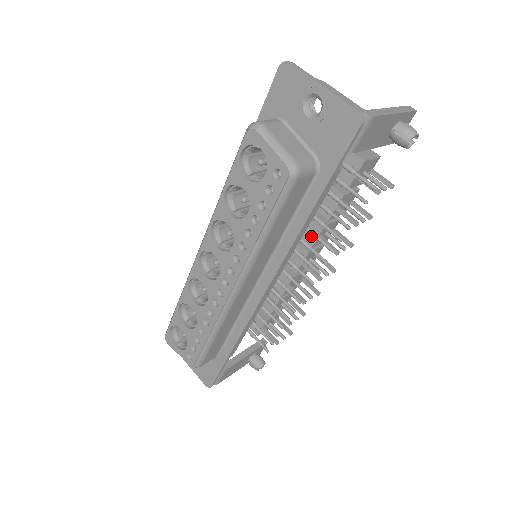
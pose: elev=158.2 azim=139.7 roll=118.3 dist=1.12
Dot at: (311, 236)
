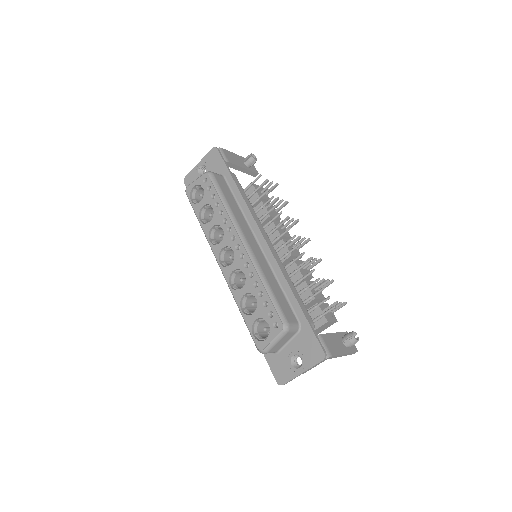
Dot at: (274, 232)
